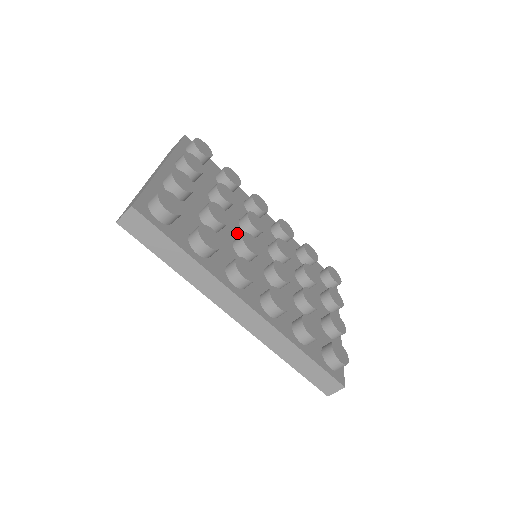
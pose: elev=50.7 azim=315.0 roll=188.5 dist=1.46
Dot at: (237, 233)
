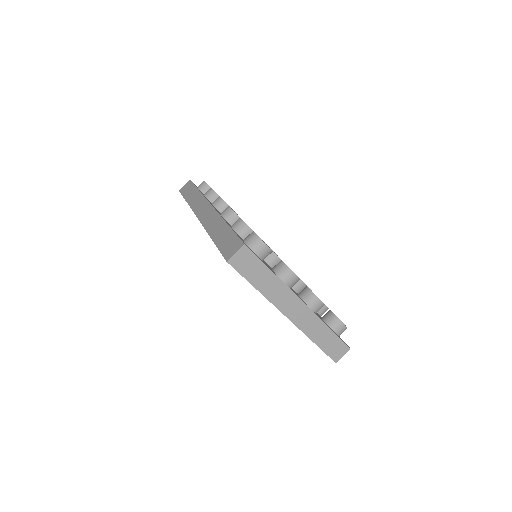
Dot at: occluded
